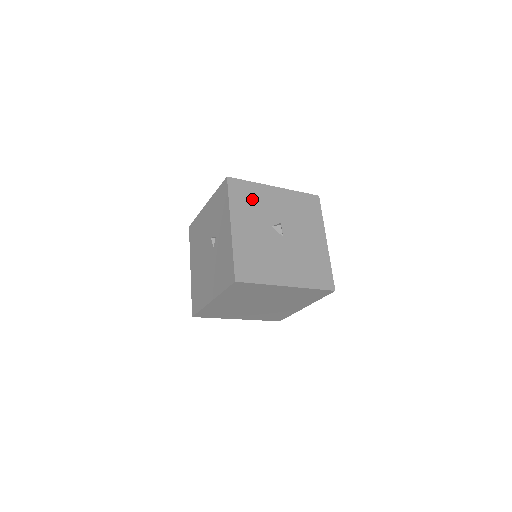
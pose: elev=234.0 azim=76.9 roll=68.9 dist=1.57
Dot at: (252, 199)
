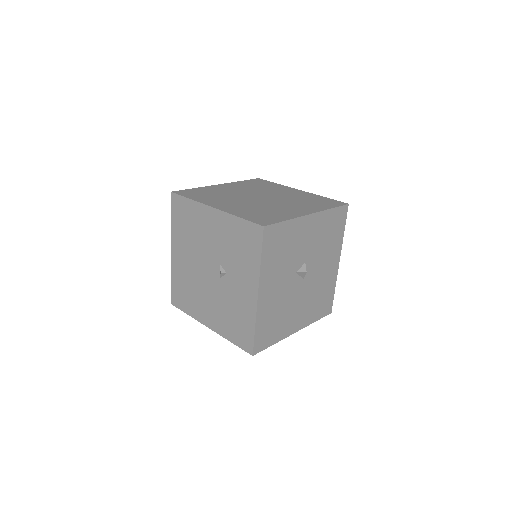
Dot at: (284, 246)
